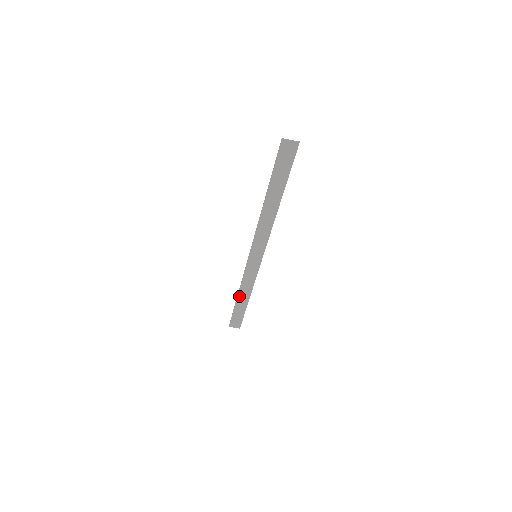
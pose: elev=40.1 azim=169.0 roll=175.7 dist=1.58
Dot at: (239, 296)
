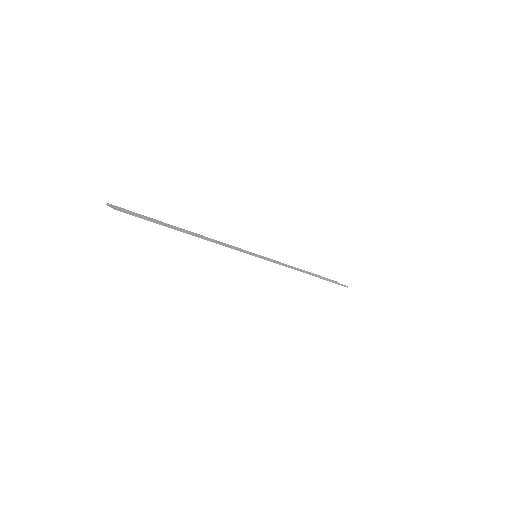
Dot at: occluded
